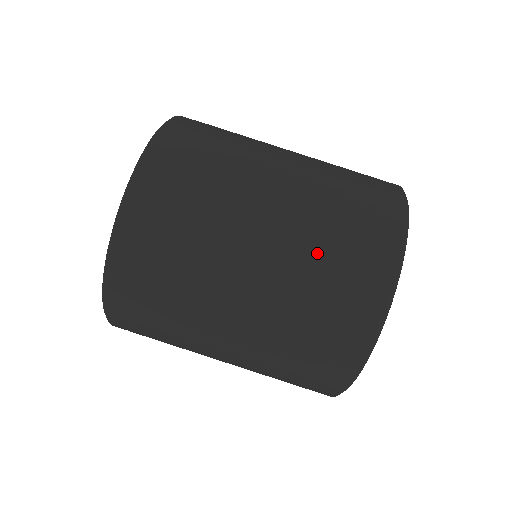
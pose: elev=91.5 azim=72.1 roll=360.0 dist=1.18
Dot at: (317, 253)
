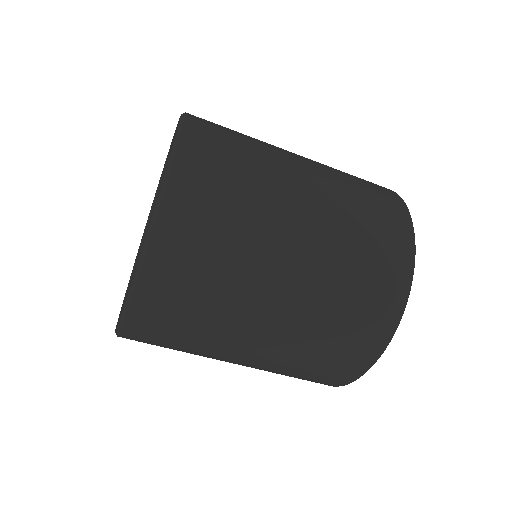
Dot at: (278, 373)
